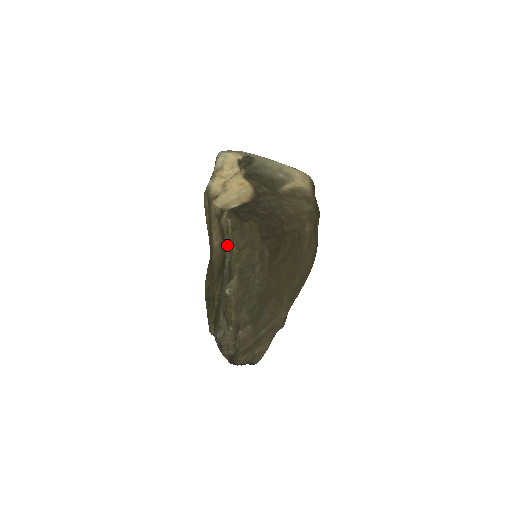
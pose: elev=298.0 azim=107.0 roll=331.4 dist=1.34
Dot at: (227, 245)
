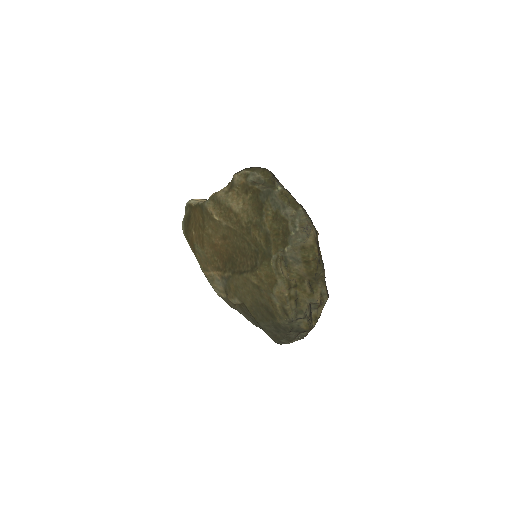
Dot at: (252, 181)
